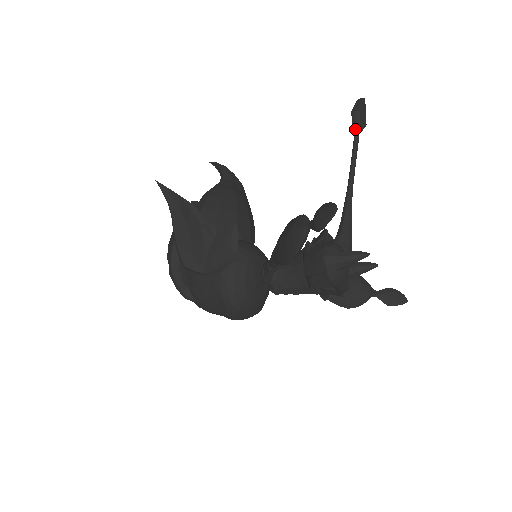
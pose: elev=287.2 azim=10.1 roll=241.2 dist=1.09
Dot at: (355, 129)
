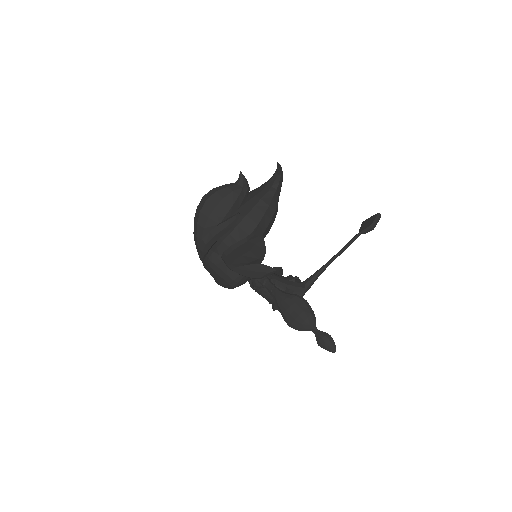
Dot at: (361, 233)
